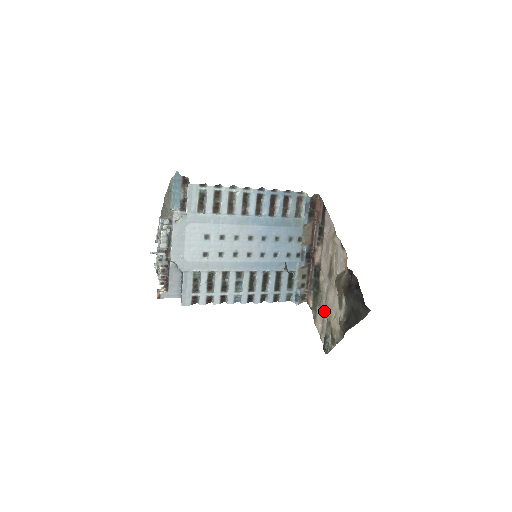
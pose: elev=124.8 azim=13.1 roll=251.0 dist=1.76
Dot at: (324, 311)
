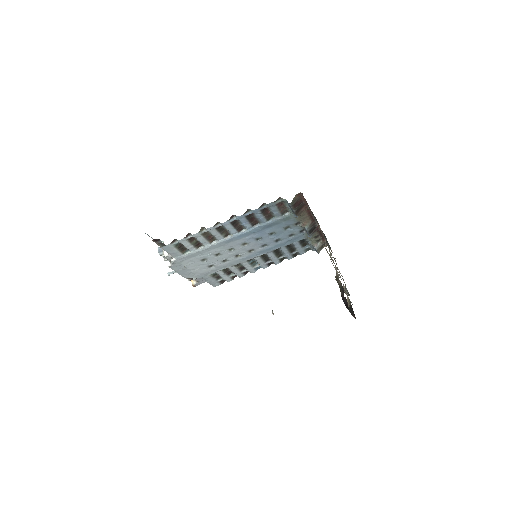
Dot at: occluded
